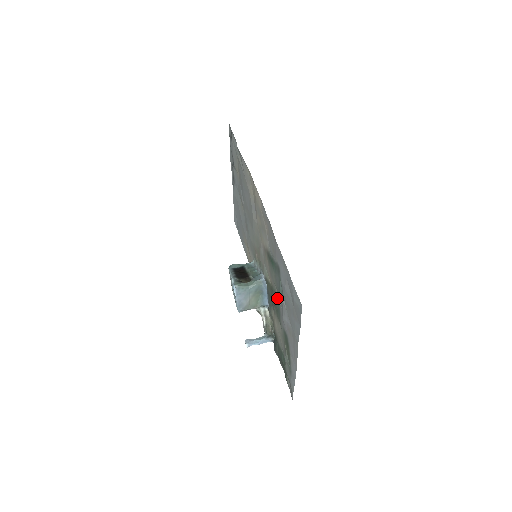
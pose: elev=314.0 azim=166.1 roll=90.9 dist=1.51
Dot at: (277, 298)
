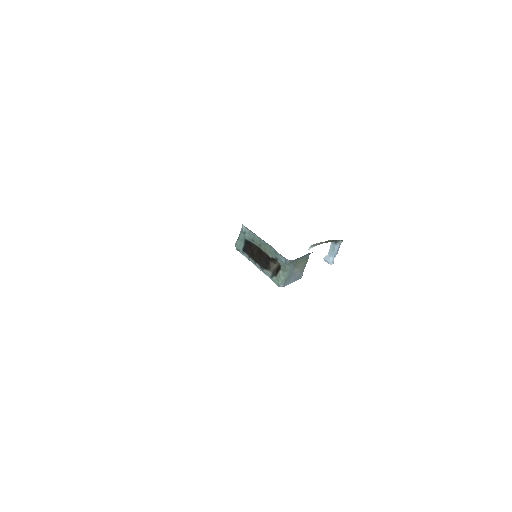
Dot at: occluded
